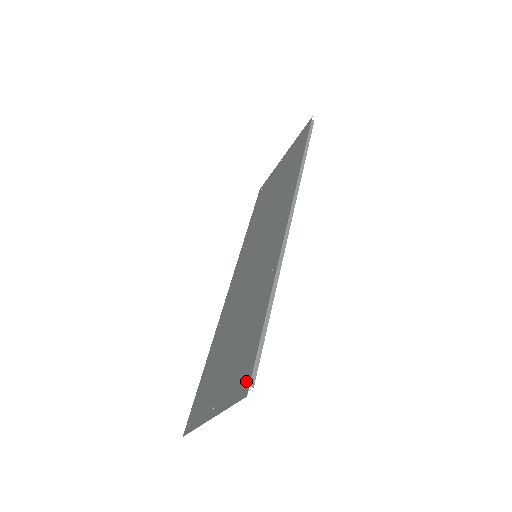
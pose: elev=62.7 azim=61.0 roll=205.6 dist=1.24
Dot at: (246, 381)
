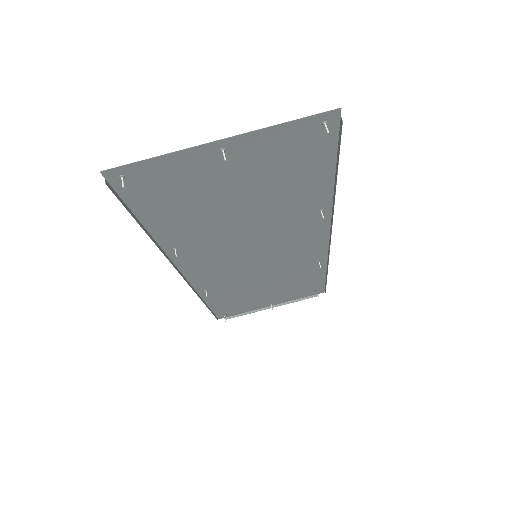
Dot at: (327, 126)
